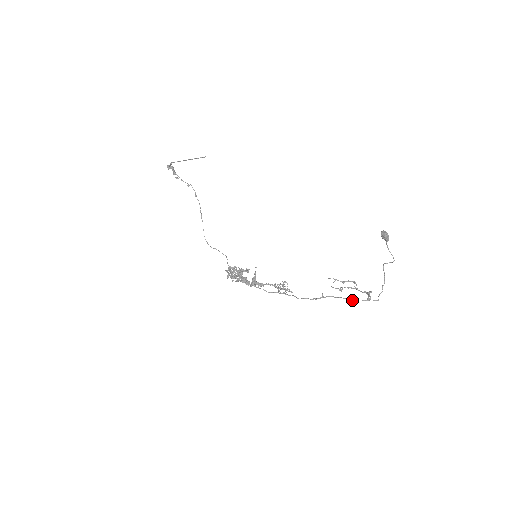
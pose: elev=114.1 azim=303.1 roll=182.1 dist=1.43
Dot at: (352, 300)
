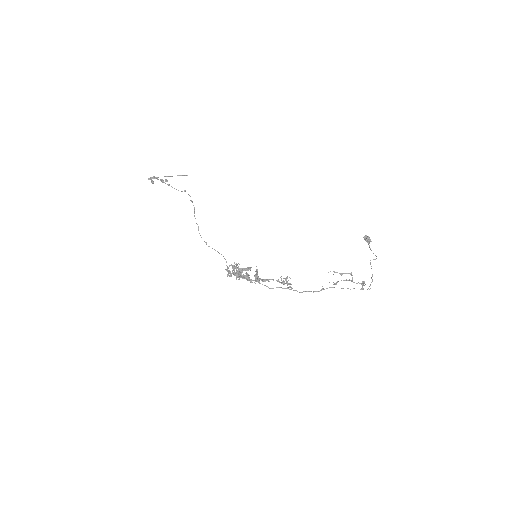
Dot at: (350, 289)
